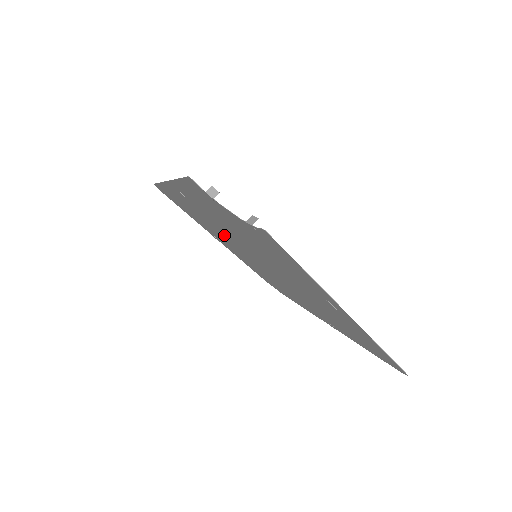
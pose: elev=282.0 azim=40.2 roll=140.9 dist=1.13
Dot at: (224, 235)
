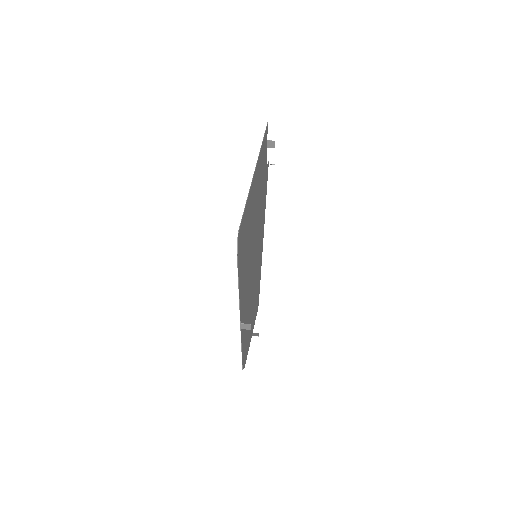
Dot at: (256, 279)
